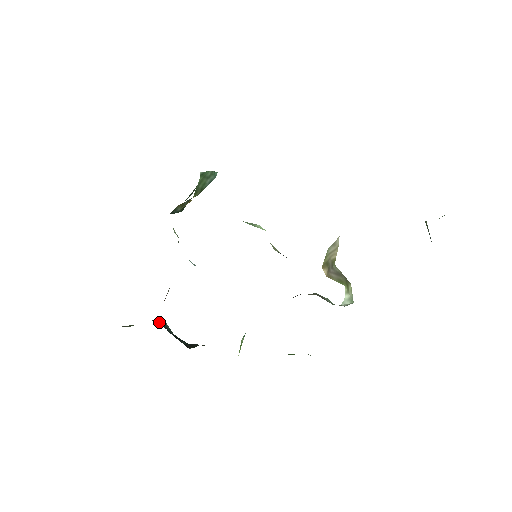
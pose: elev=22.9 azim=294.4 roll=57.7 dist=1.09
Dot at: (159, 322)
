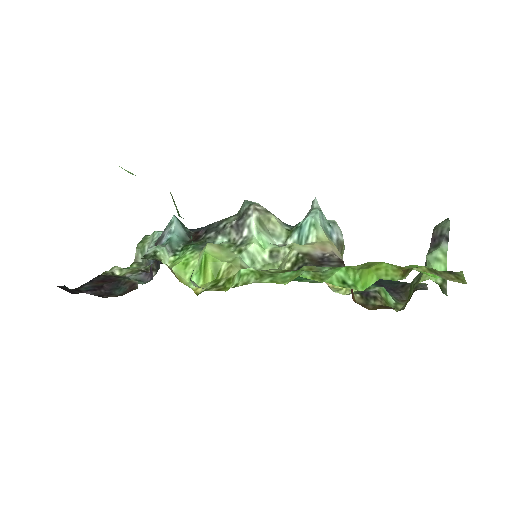
Dot at: occluded
